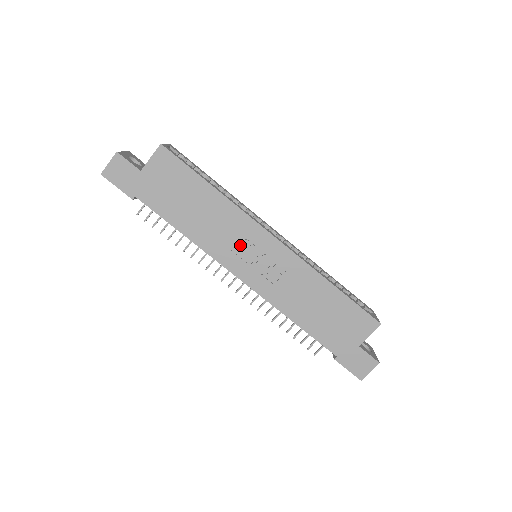
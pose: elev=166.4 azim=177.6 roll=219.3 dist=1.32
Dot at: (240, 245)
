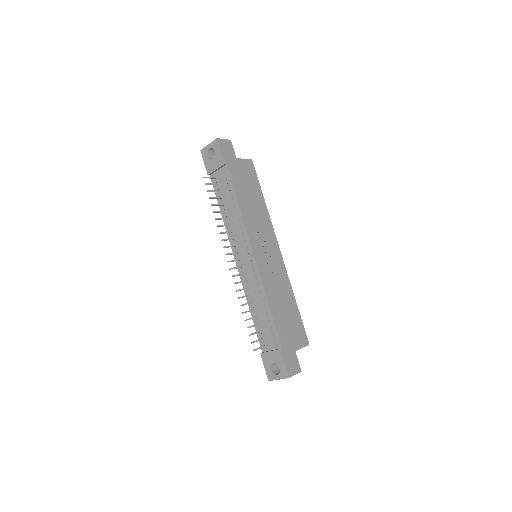
Dot at: (262, 237)
